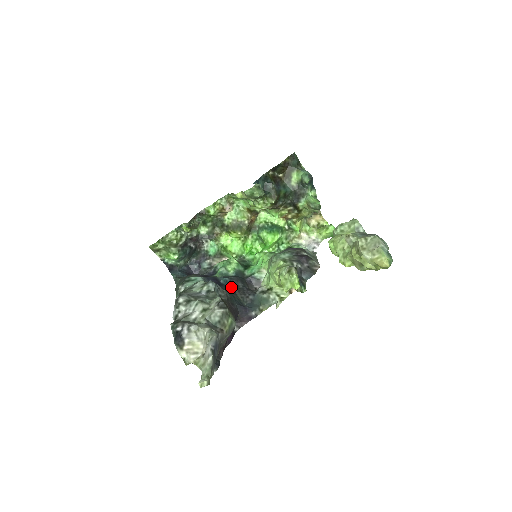
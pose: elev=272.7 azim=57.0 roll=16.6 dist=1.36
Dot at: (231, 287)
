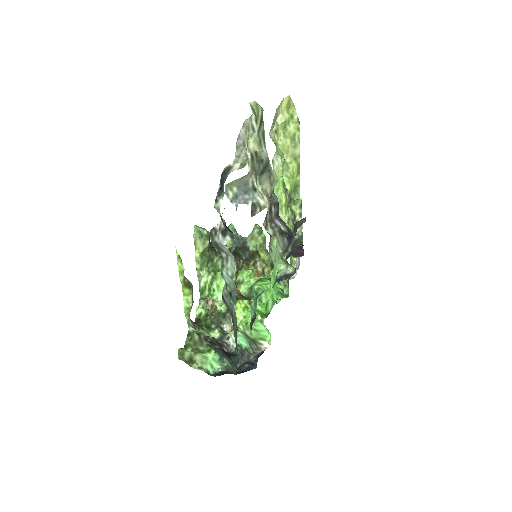
Dot at: occluded
